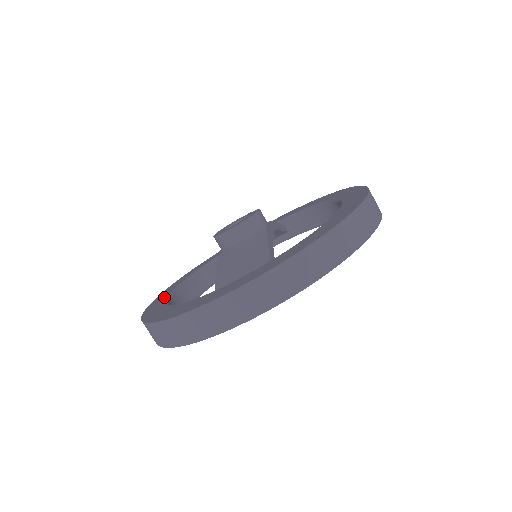
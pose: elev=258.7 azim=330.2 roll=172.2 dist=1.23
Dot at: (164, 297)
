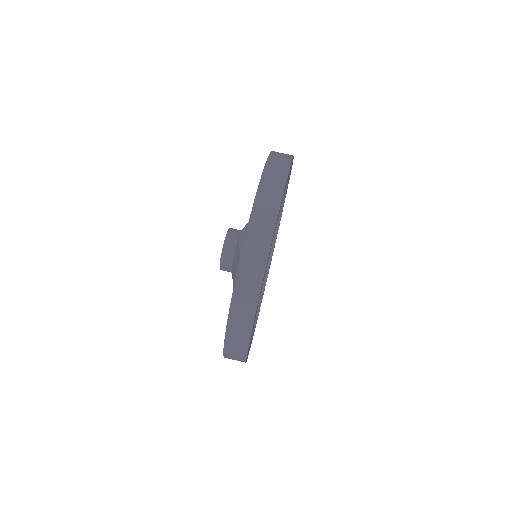
Dot at: occluded
